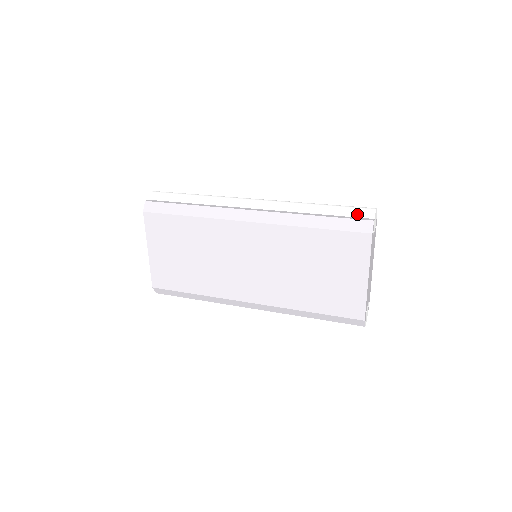
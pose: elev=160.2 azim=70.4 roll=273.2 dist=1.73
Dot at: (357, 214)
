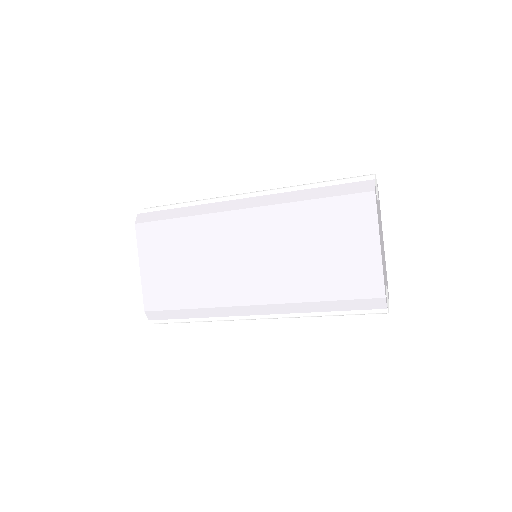
Dot at: (356, 180)
